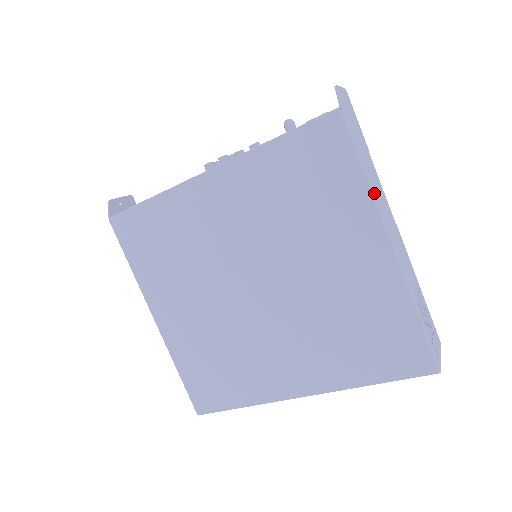
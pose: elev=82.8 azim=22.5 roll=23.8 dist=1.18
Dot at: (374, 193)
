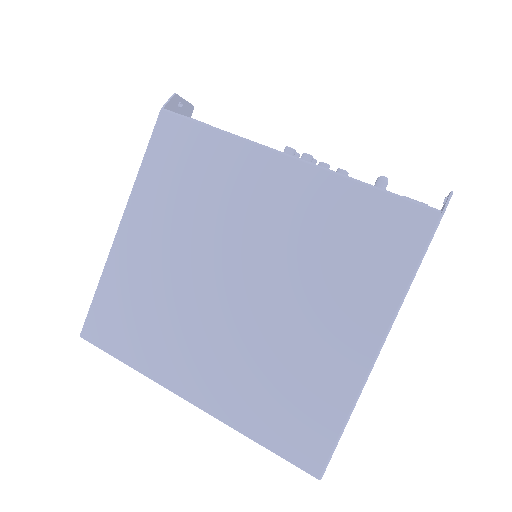
Dot at: occluded
